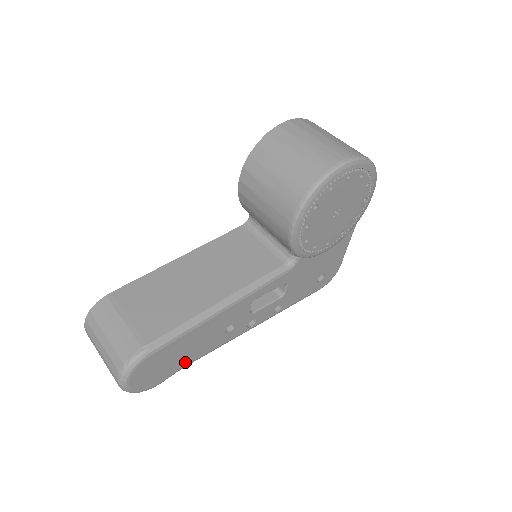
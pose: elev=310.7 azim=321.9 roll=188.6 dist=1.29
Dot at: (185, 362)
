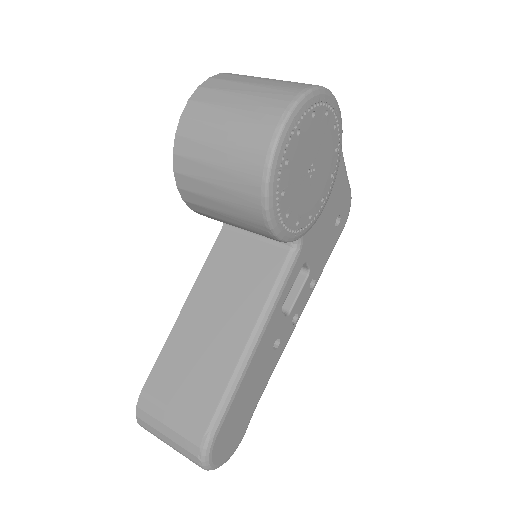
Dot at: (255, 402)
